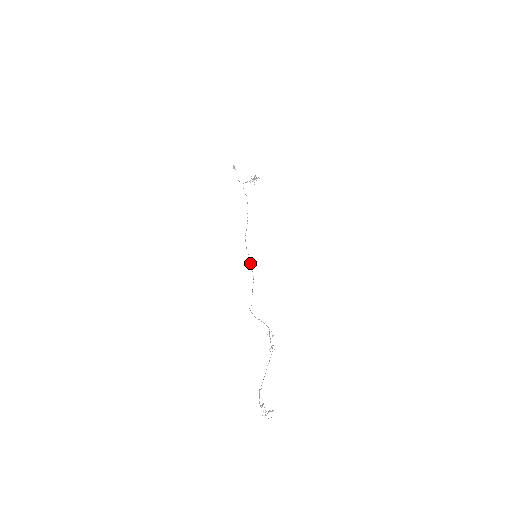
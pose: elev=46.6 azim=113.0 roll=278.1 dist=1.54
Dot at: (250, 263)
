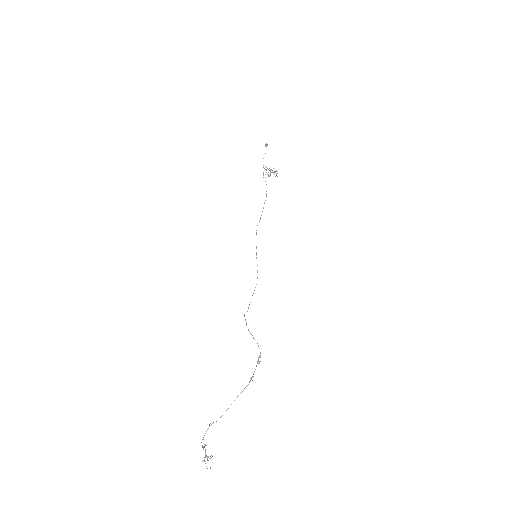
Dot at: occluded
